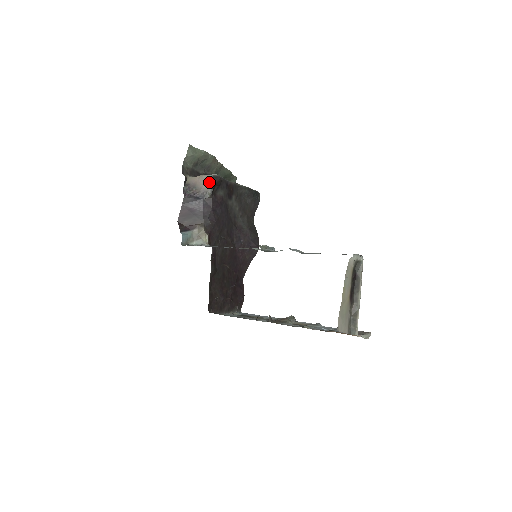
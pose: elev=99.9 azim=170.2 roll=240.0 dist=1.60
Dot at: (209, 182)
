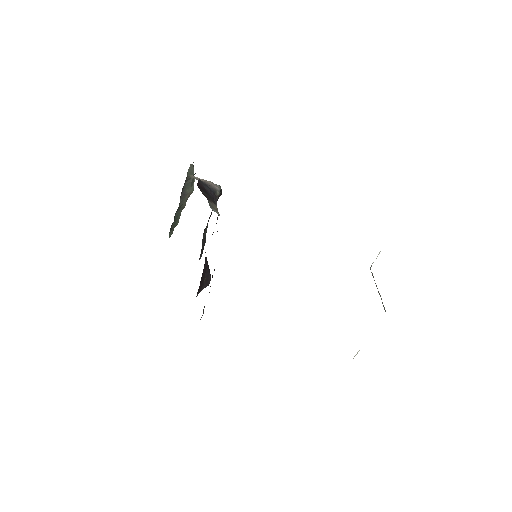
Dot at: (218, 187)
